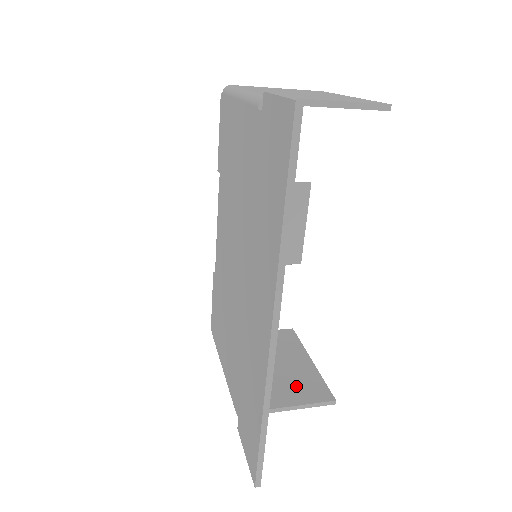
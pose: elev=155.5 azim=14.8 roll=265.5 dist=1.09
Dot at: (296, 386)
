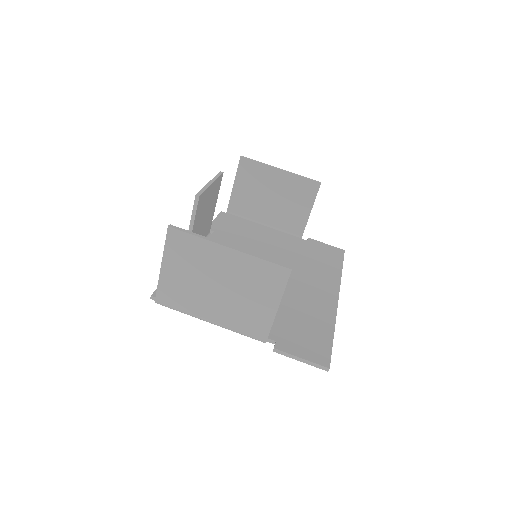
Dot at: (298, 197)
